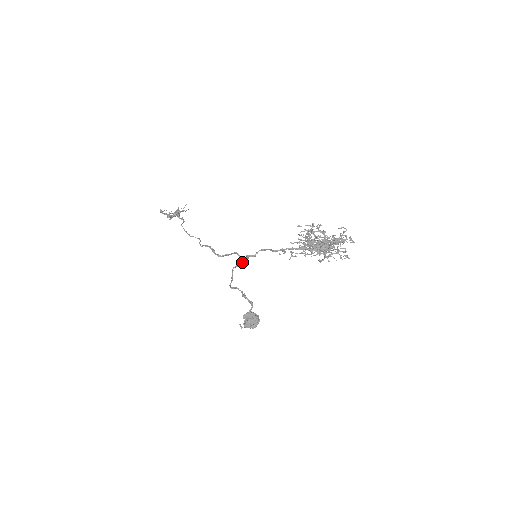
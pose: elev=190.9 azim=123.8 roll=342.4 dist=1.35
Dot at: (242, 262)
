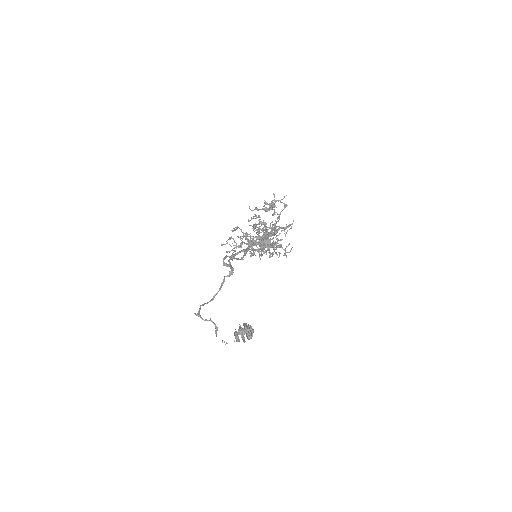
Dot at: (231, 269)
